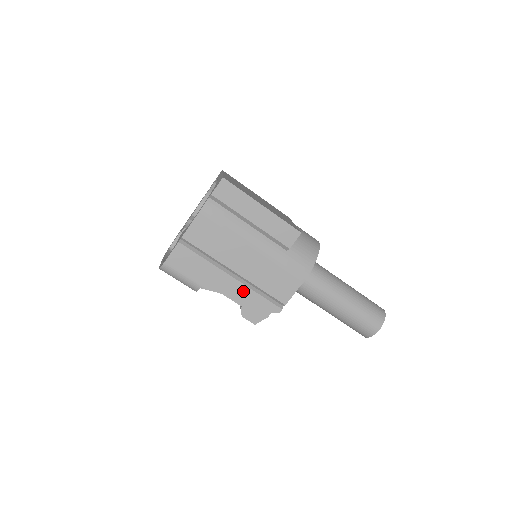
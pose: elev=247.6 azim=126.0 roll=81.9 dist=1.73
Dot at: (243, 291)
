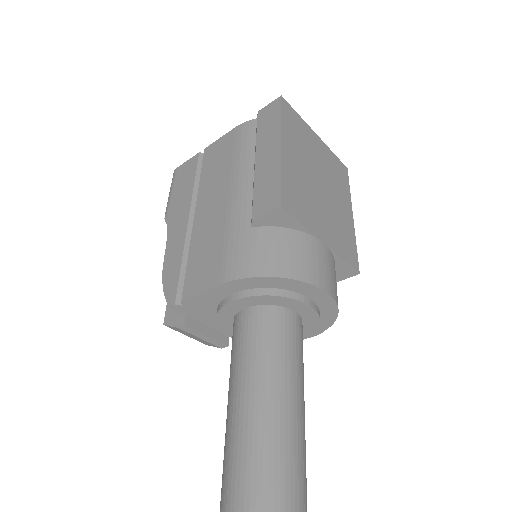
Dot at: (178, 245)
